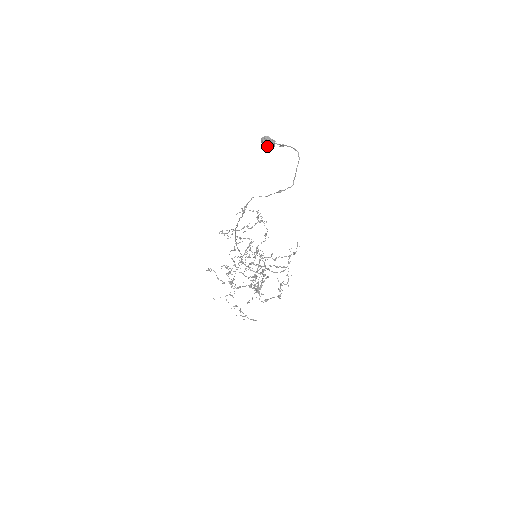
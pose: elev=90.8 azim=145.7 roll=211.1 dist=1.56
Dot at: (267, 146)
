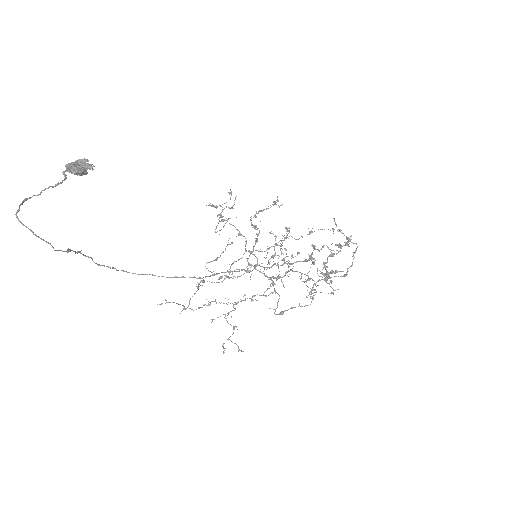
Dot at: (78, 174)
